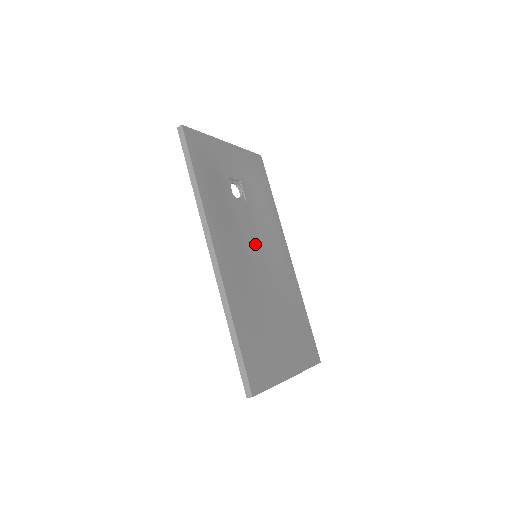
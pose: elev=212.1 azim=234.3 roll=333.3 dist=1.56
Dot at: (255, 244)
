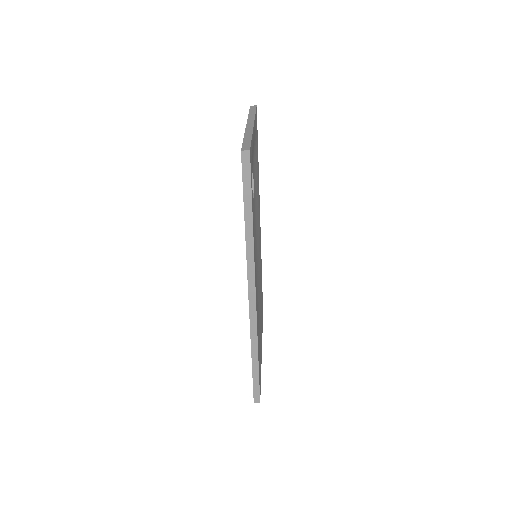
Dot at: occluded
